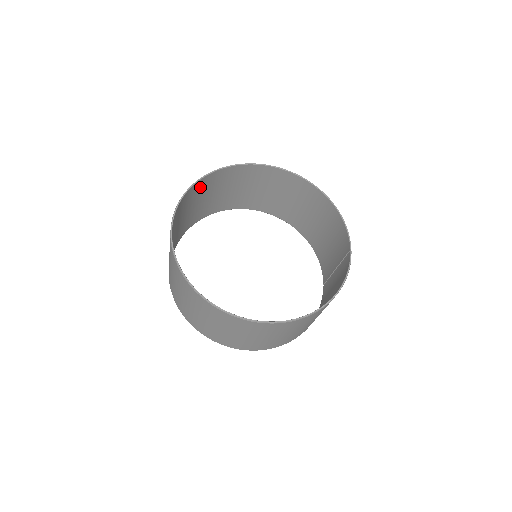
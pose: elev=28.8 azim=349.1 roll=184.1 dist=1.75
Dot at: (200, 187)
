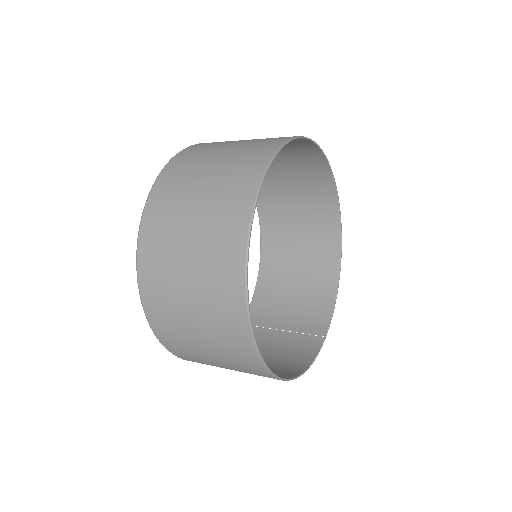
Dot at: (292, 141)
